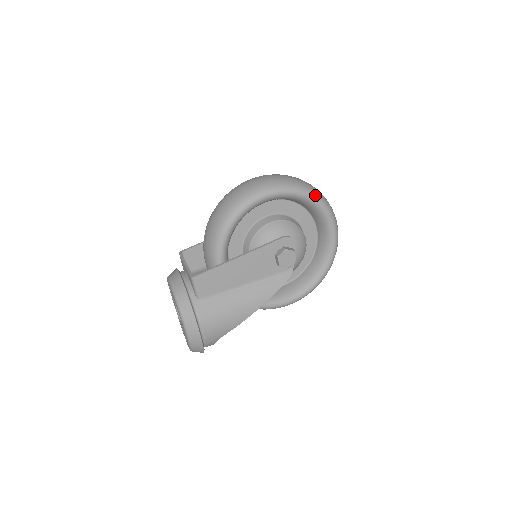
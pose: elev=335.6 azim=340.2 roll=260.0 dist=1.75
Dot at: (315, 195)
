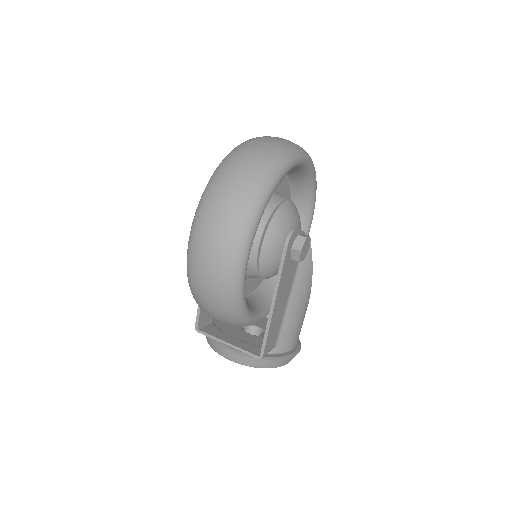
Dot at: (272, 181)
